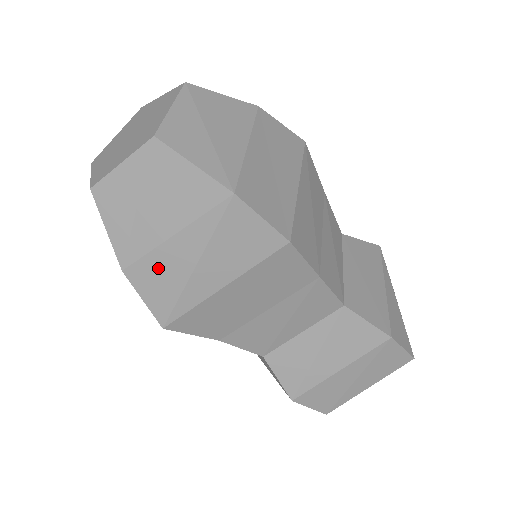
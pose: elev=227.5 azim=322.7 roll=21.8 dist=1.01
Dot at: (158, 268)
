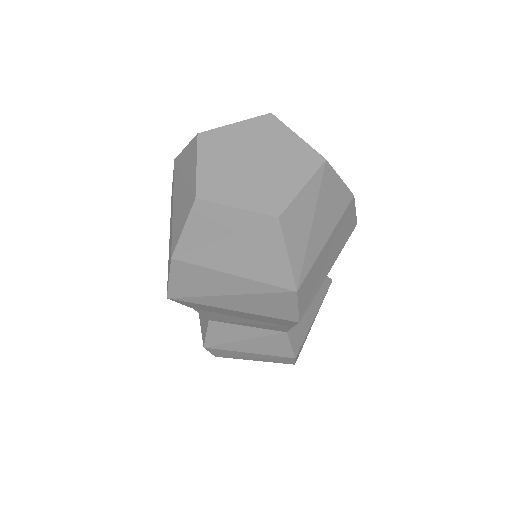
Dot at: (200, 277)
